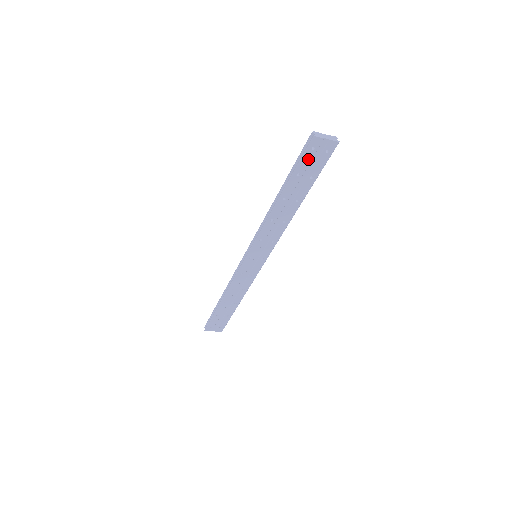
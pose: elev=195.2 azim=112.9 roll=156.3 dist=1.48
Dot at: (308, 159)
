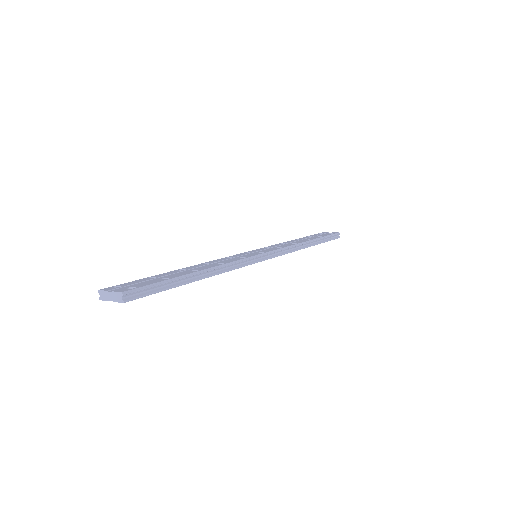
Dot at: occluded
